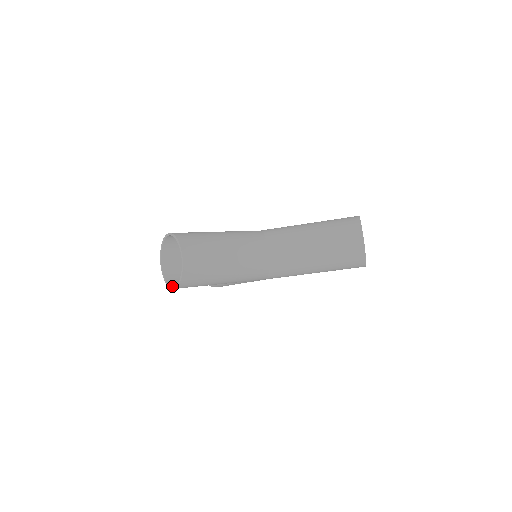
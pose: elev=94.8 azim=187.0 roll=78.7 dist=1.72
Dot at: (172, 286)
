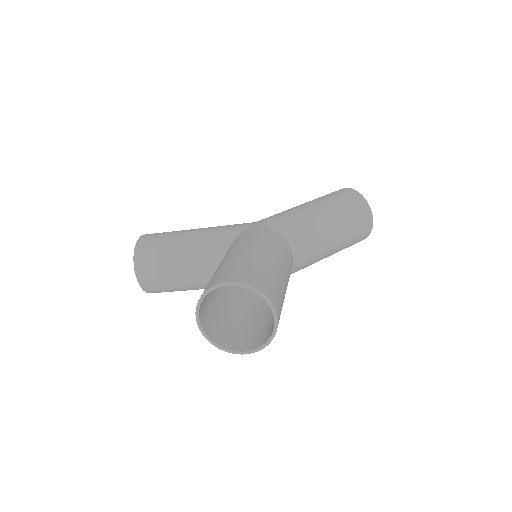
Dot at: (237, 351)
